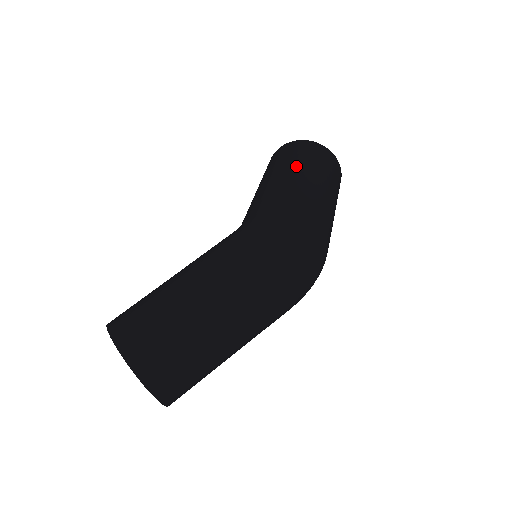
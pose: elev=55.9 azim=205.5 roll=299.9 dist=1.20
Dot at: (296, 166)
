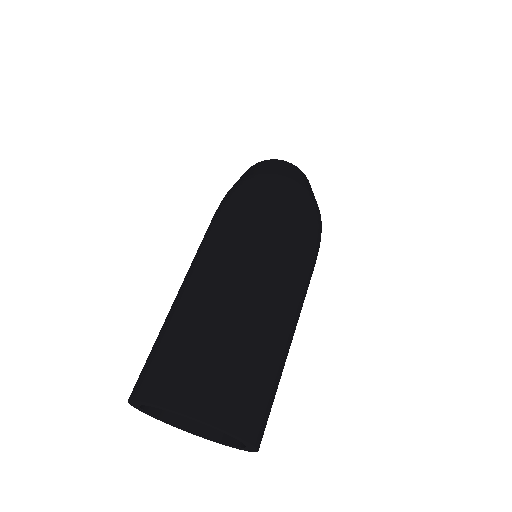
Dot at: (241, 176)
